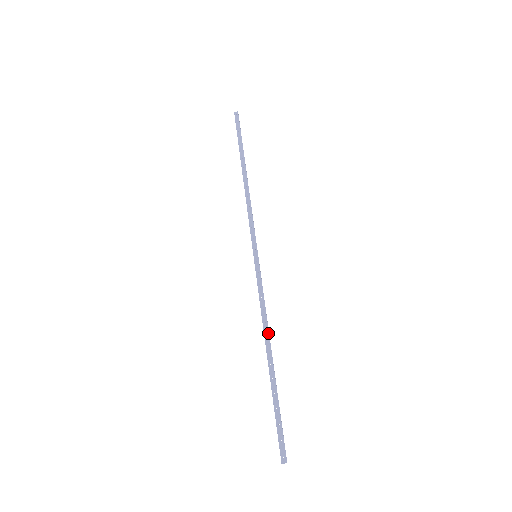
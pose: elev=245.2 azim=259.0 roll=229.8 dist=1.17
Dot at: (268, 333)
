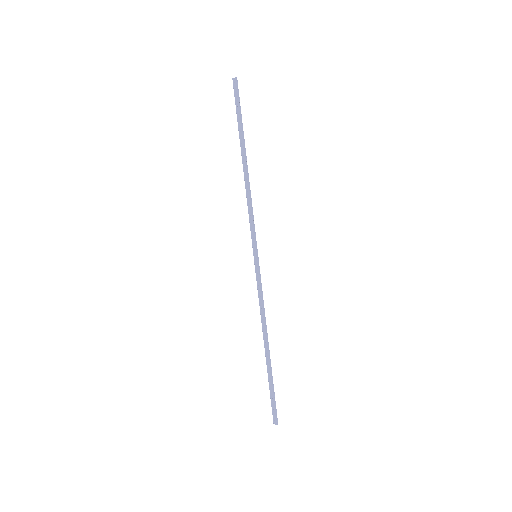
Dot at: (265, 329)
